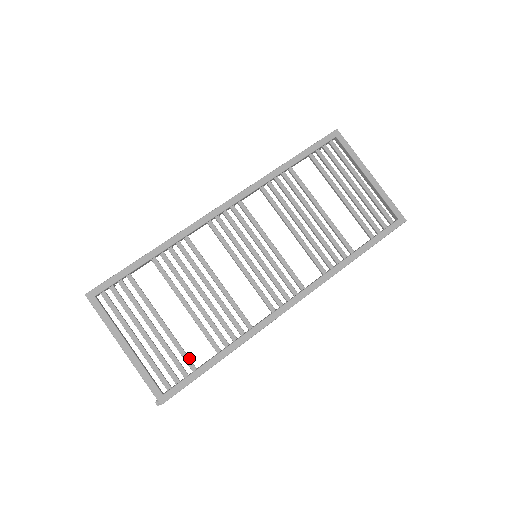
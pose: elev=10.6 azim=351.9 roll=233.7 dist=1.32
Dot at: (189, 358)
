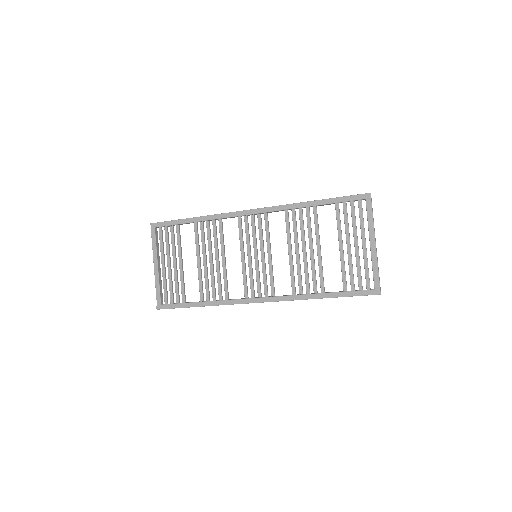
Dot at: (184, 294)
